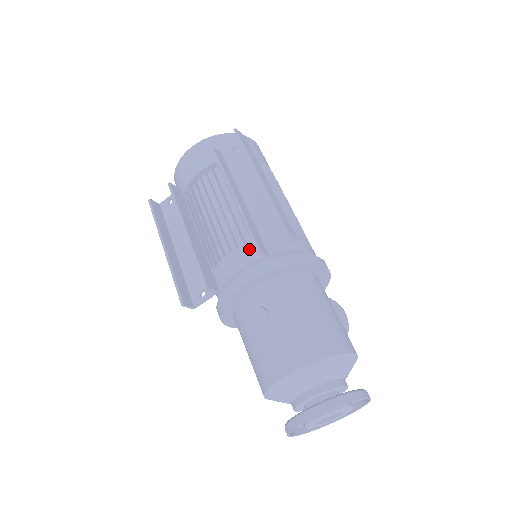
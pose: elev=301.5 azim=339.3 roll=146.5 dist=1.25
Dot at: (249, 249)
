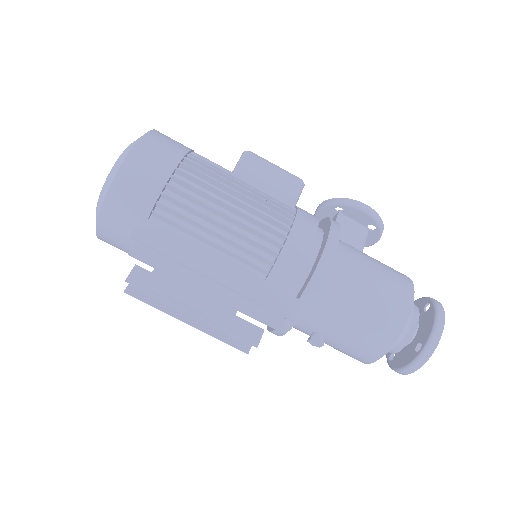
Dot at: occluded
